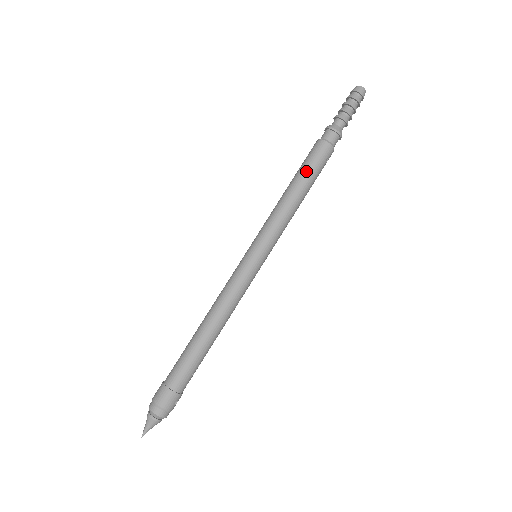
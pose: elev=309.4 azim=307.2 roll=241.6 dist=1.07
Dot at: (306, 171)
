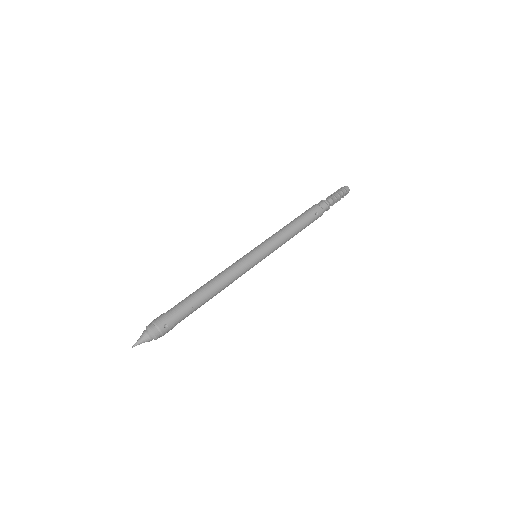
Dot at: (300, 216)
